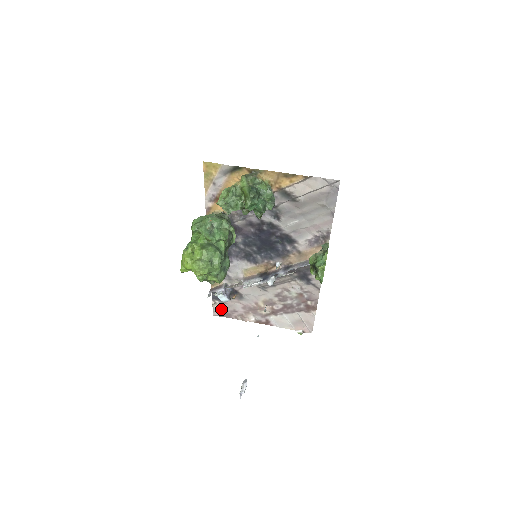
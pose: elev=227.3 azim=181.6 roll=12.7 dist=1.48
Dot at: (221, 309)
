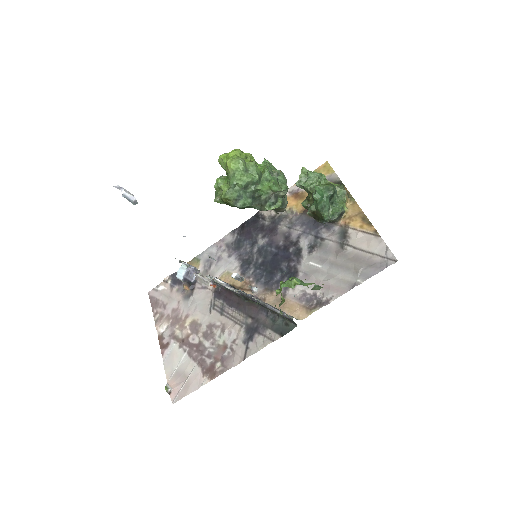
Dot at: (161, 293)
